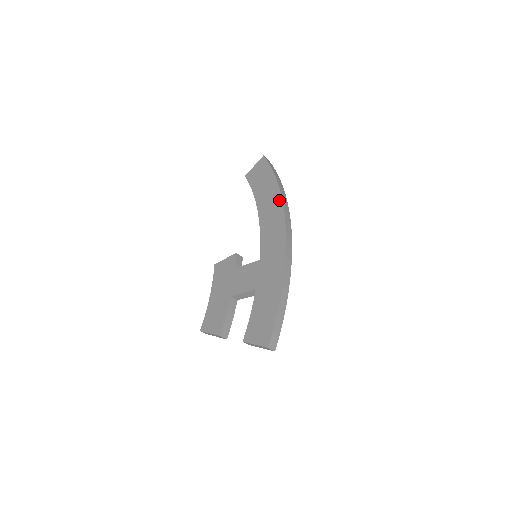
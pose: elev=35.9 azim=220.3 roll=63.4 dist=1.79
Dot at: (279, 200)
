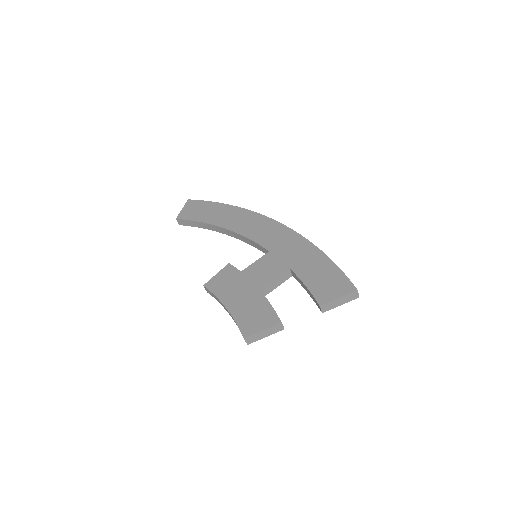
Dot at: (246, 212)
